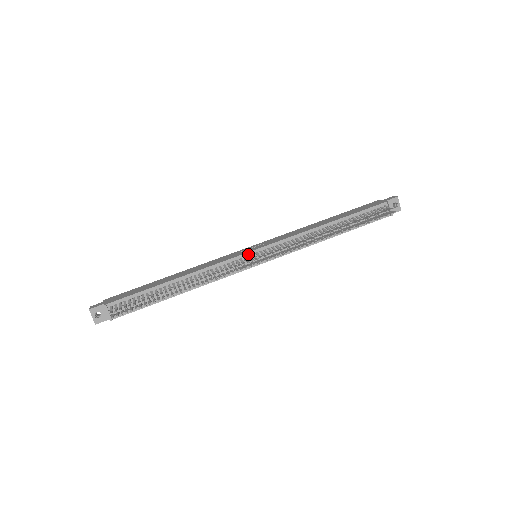
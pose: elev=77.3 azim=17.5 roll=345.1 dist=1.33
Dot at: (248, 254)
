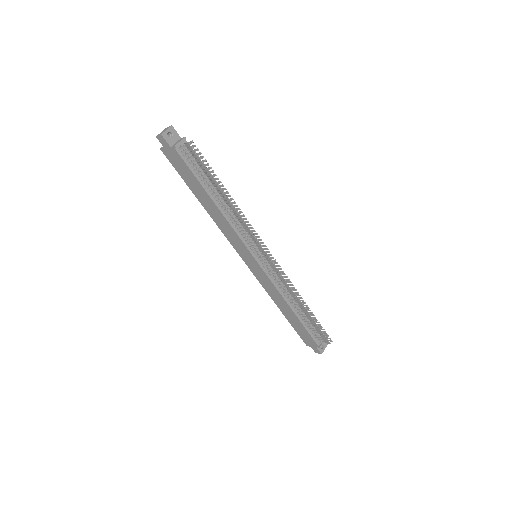
Dot at: occluded
